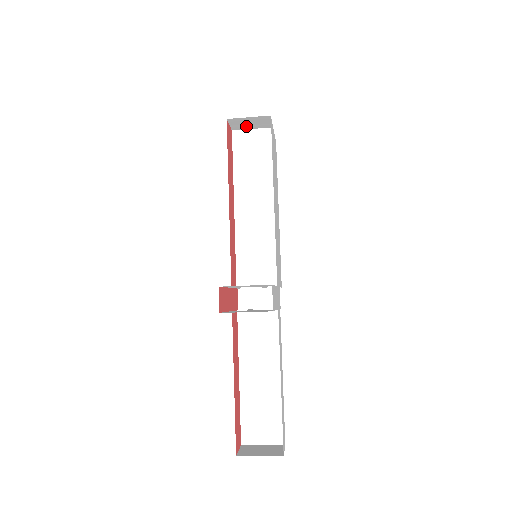
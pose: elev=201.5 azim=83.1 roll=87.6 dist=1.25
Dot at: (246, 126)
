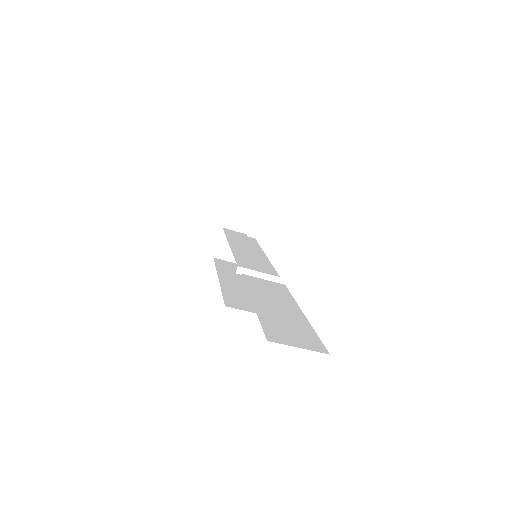
Dot at: (236, 225)
